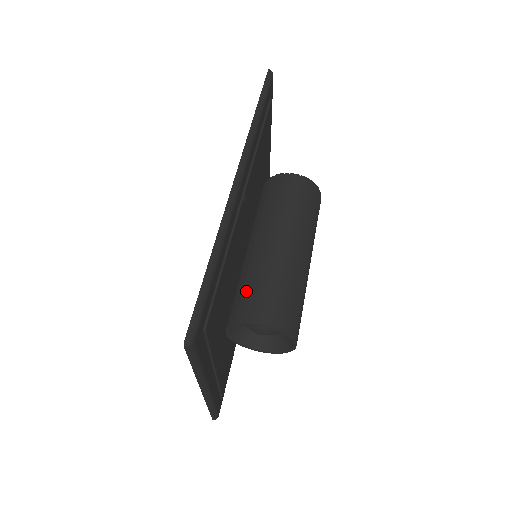
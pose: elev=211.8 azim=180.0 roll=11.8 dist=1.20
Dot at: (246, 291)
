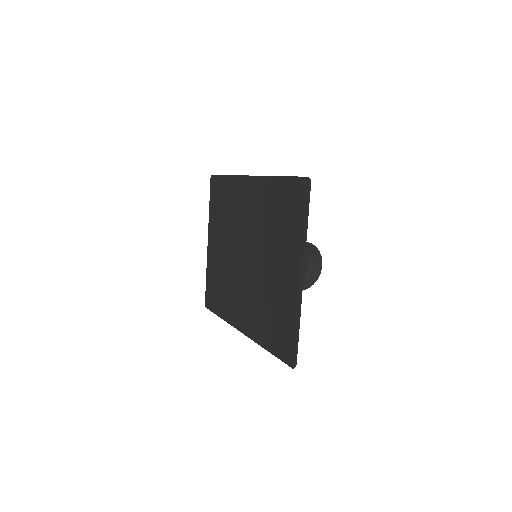
Dot at: occluded
